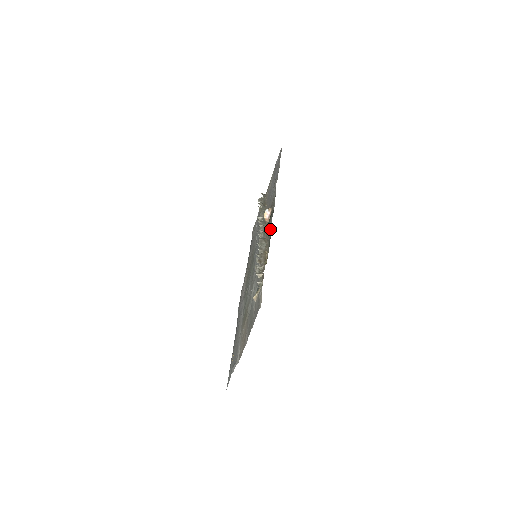
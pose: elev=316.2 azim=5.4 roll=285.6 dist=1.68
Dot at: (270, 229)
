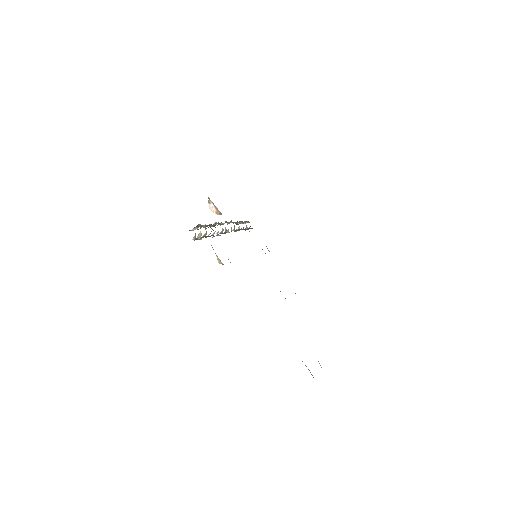
Dot at: occluded
